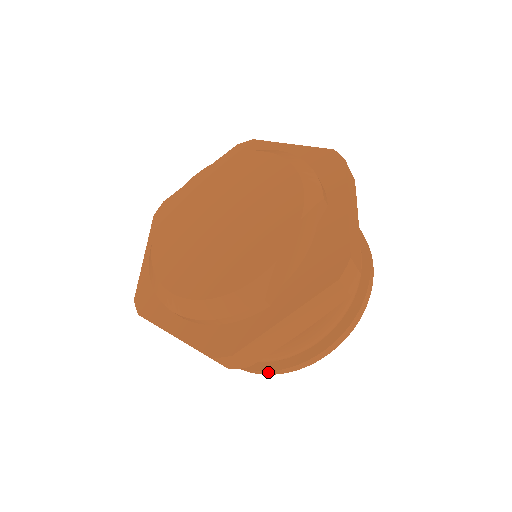
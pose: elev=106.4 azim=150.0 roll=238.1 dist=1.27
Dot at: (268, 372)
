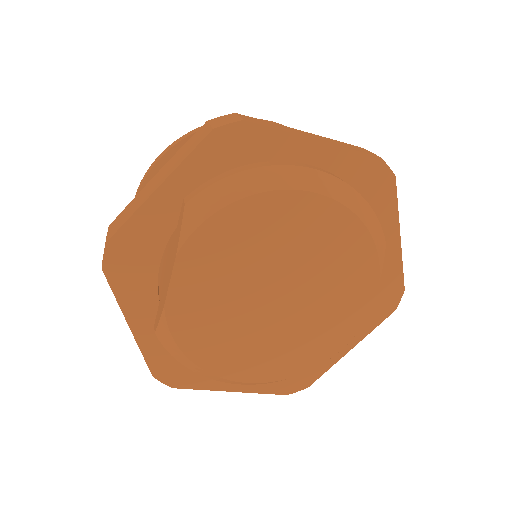
Dot at: occluded
